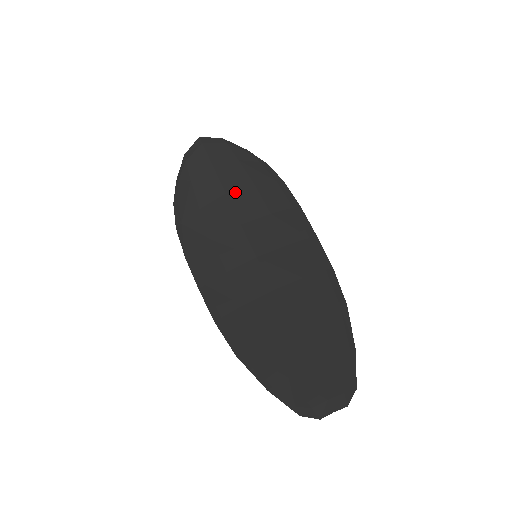
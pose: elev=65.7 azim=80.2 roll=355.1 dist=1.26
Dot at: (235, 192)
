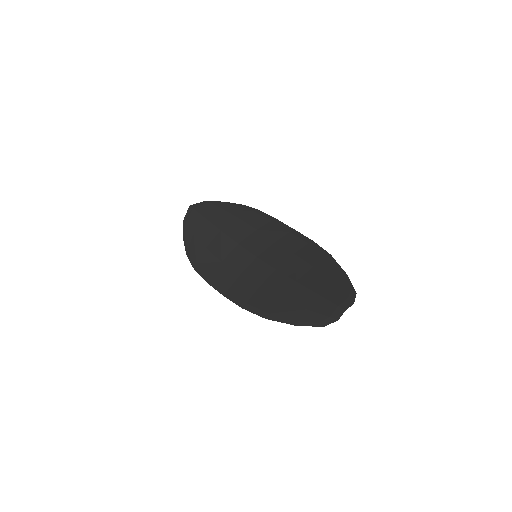
Dot at: (227, 227)
